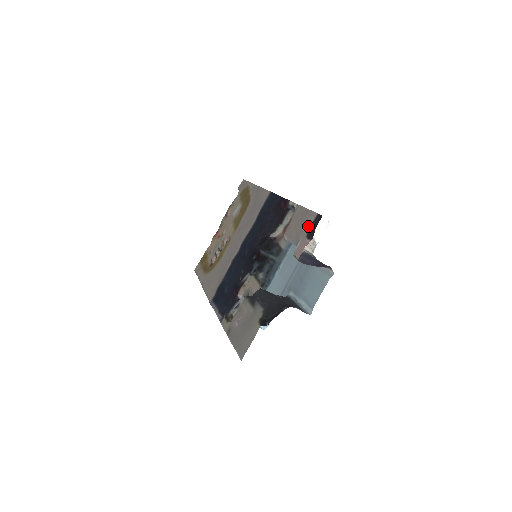
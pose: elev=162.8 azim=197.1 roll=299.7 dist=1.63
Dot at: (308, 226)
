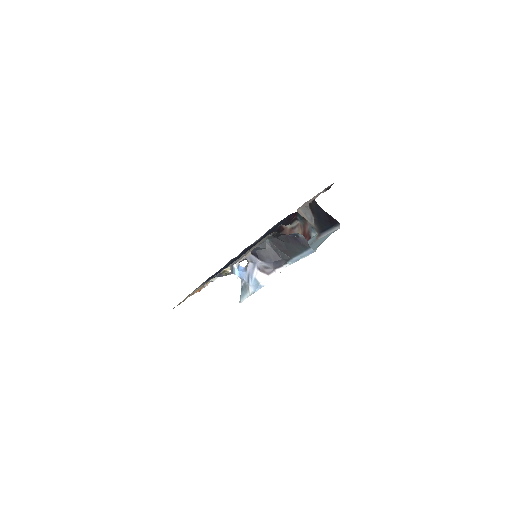
Dot at: occluded
